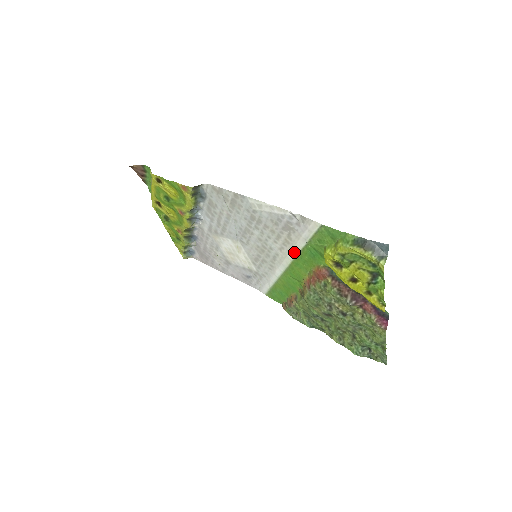
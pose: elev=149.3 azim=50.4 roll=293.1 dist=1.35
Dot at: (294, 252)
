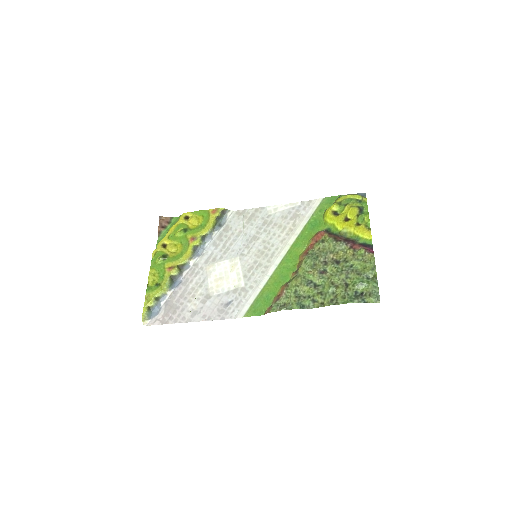
Dot at: (296, 234)
